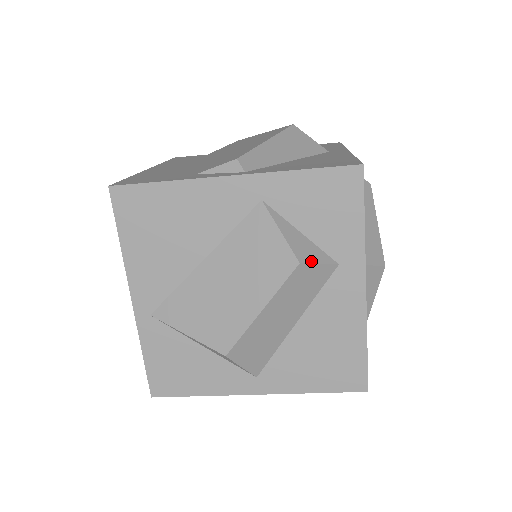
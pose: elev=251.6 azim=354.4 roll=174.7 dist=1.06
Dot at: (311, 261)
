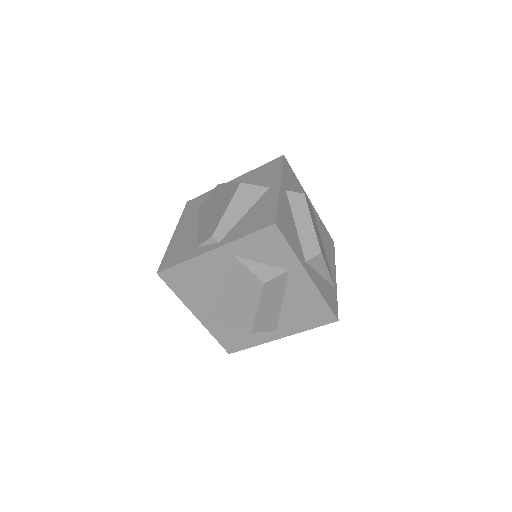
Dot at: (271, 278)
